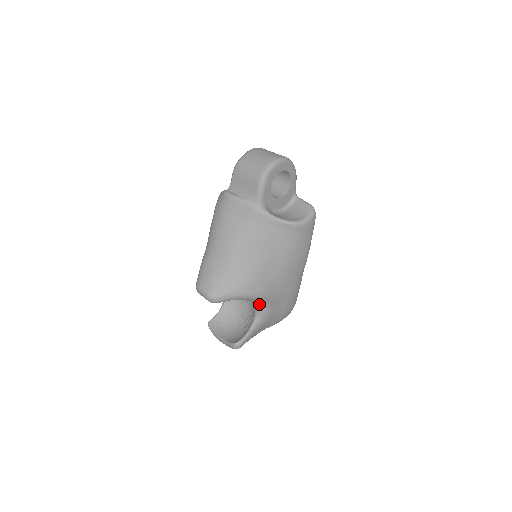
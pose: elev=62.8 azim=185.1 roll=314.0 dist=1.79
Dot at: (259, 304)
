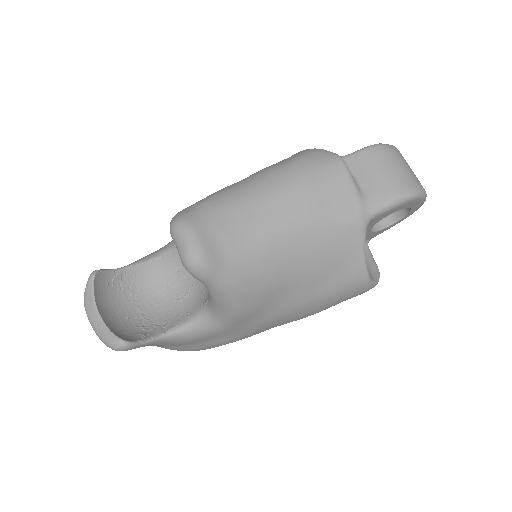
Dot at: (211, 319)
